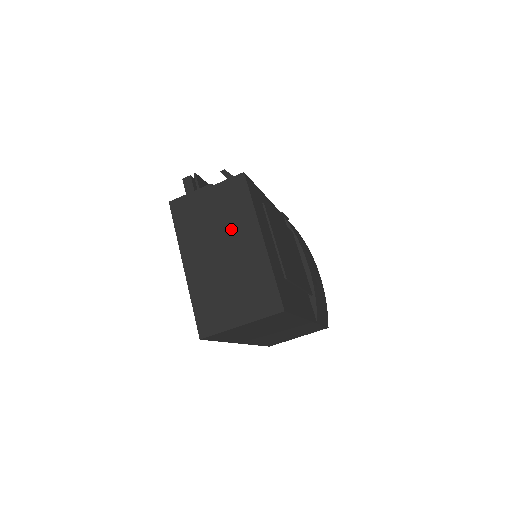
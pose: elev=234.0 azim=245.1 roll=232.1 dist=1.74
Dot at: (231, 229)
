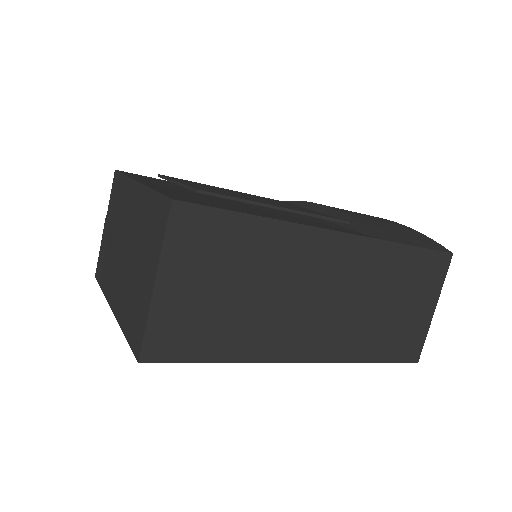
Dot at: (122, 219)
